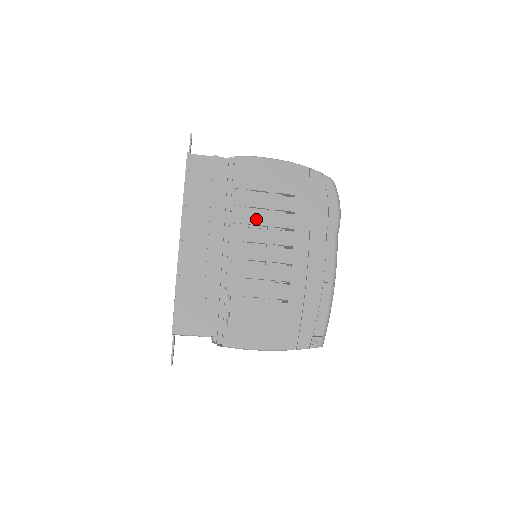
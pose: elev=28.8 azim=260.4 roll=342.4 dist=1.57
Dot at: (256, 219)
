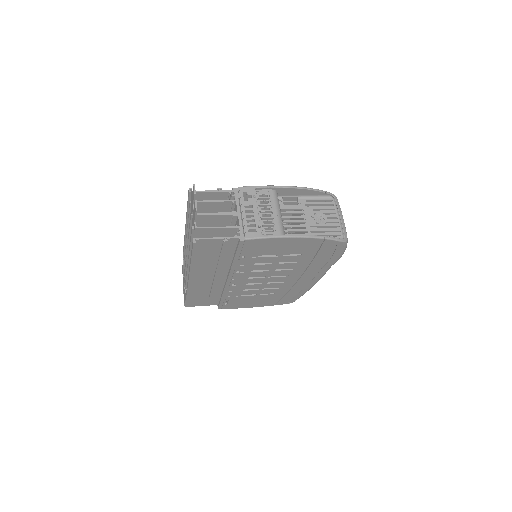
Dot at: (259, 268)
